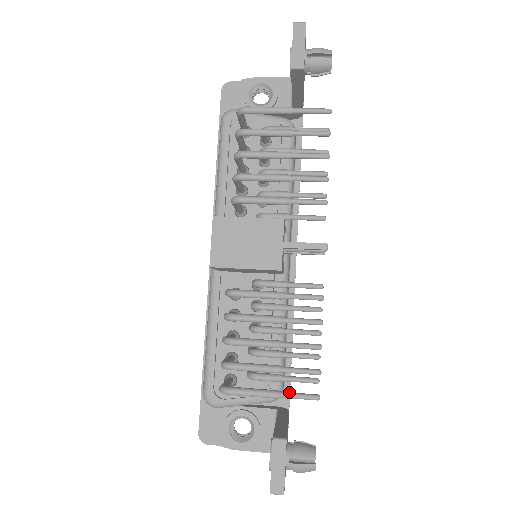
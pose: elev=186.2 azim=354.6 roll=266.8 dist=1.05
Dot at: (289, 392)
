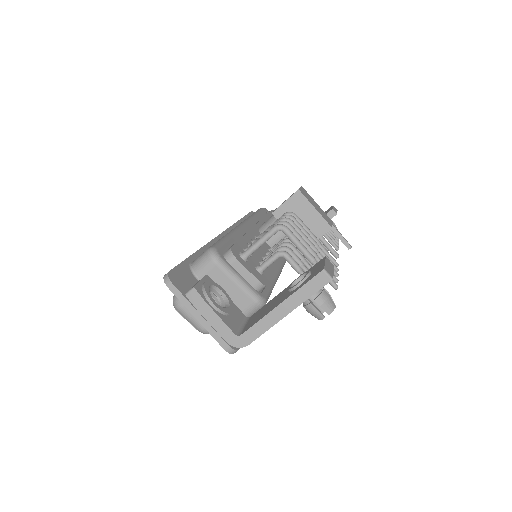
Dot at: occluded
